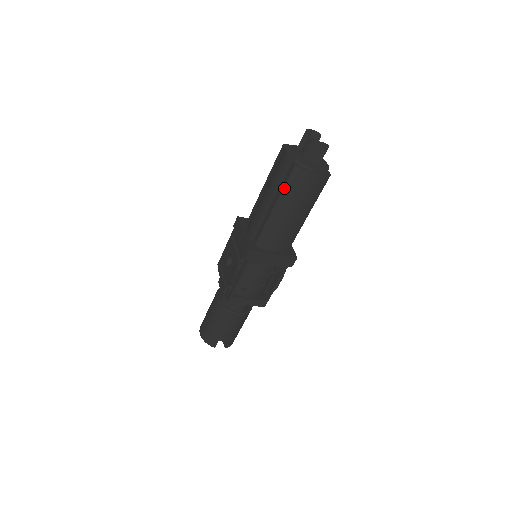
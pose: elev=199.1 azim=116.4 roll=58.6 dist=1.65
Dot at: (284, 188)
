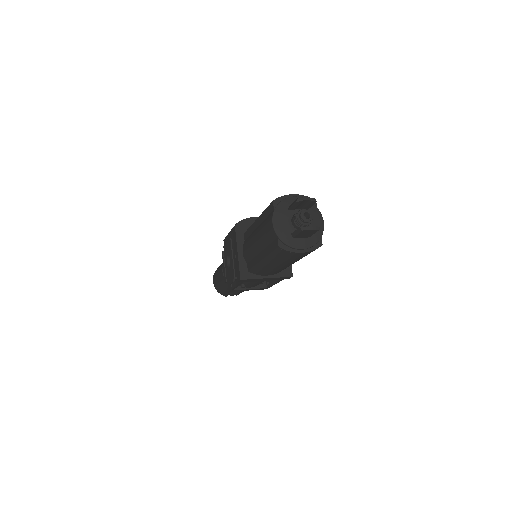
Dot at: (270, 254)
